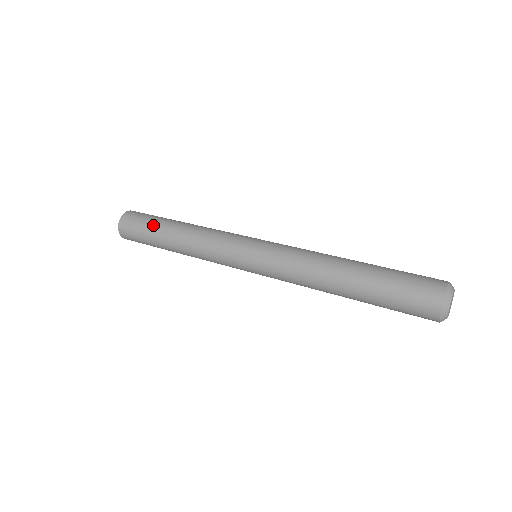
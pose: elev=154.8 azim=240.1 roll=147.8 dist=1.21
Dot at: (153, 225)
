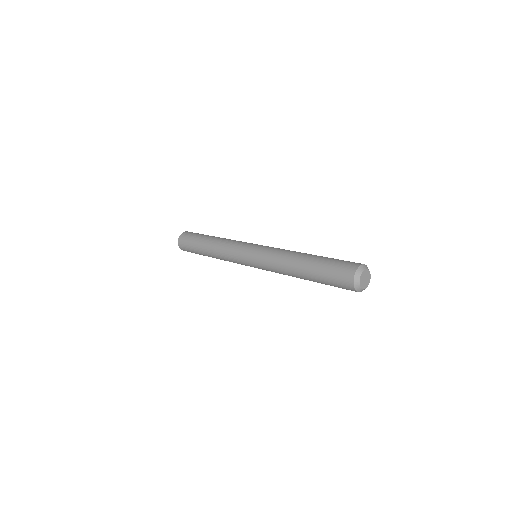
Dot at: (202, 235)
